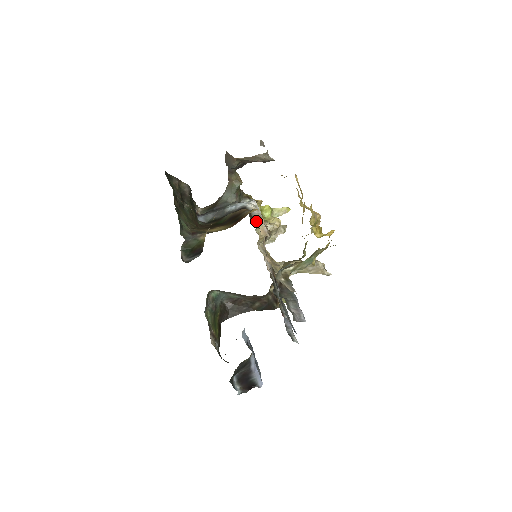
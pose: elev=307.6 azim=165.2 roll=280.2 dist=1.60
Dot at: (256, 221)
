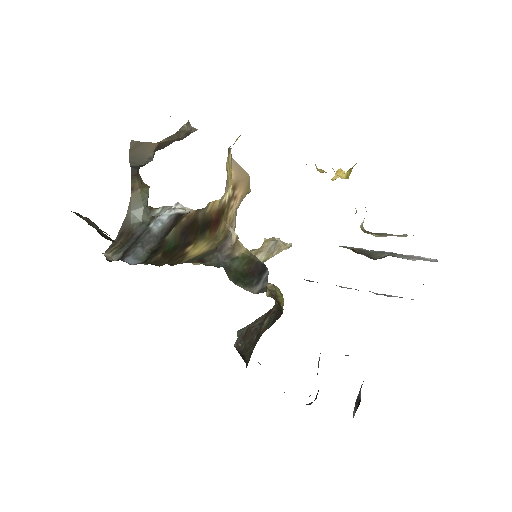
Dot at: occluded
